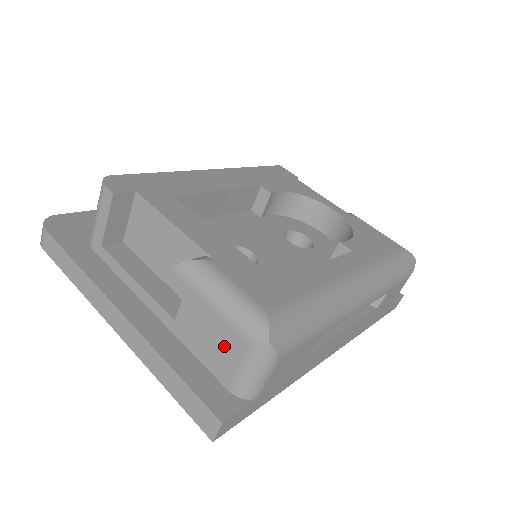
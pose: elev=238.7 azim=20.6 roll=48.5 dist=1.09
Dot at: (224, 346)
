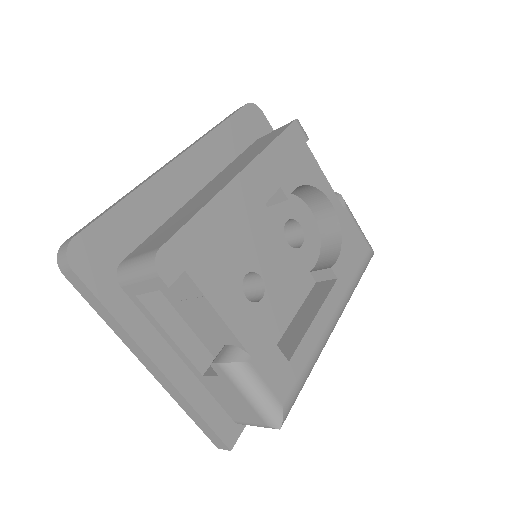
Dot at: (243, 411)
